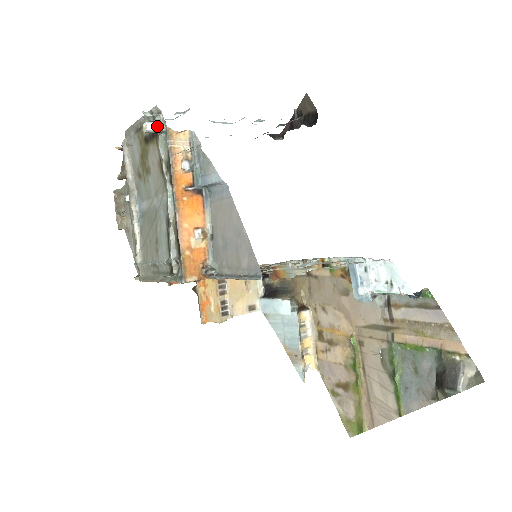
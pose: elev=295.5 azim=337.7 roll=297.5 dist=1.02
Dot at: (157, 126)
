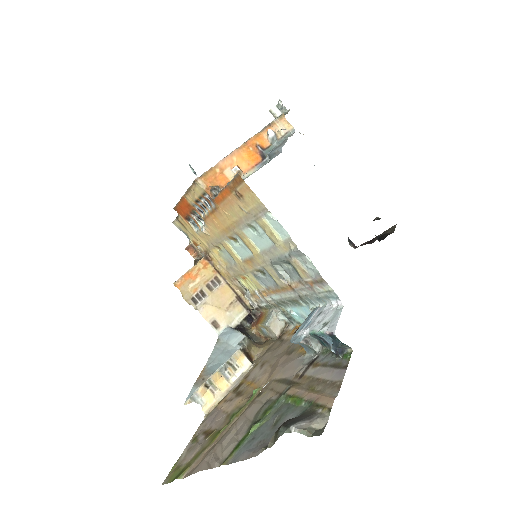
Dot at: (279, 113)
